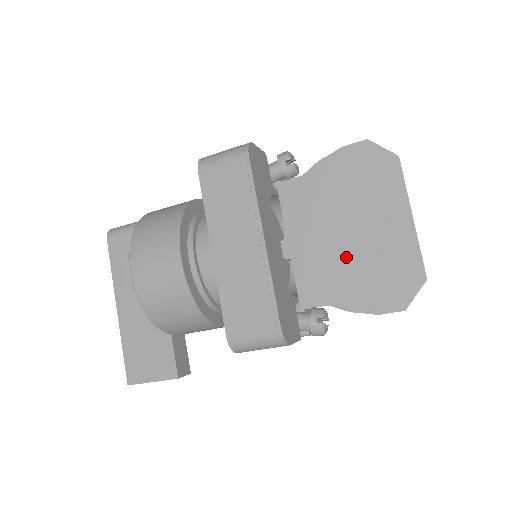
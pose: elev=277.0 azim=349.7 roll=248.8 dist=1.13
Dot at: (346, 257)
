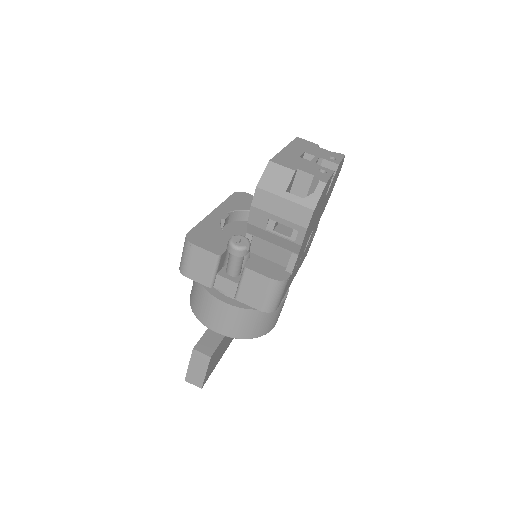
Dot at: occluded
